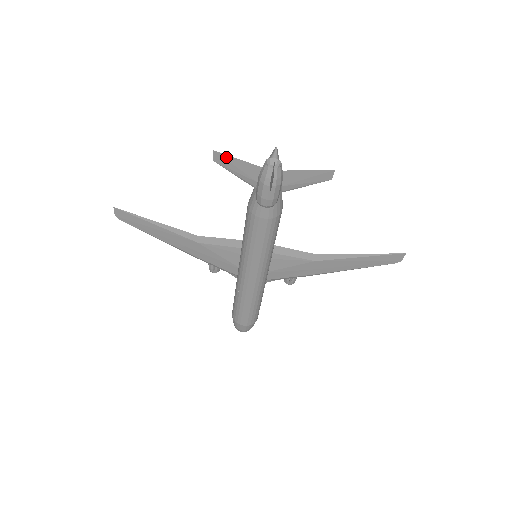
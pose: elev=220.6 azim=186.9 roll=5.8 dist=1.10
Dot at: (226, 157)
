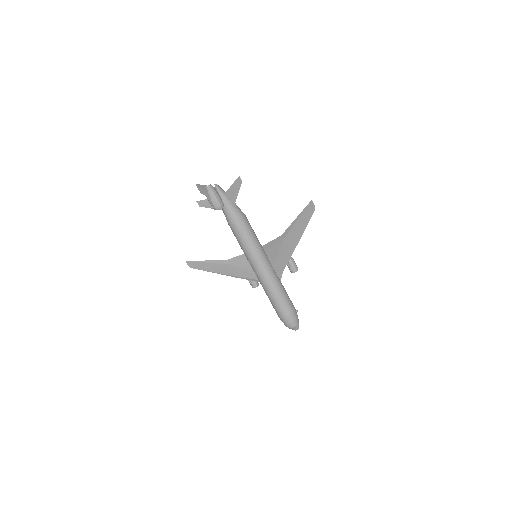
Dot at: (203, 201)
